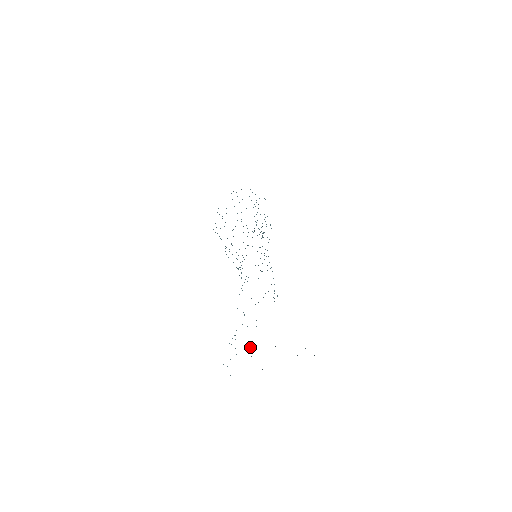
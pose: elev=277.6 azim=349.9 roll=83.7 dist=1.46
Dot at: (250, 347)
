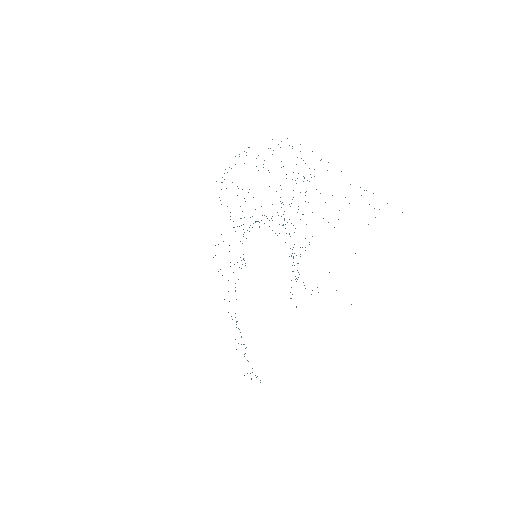
Dot at: occluded
